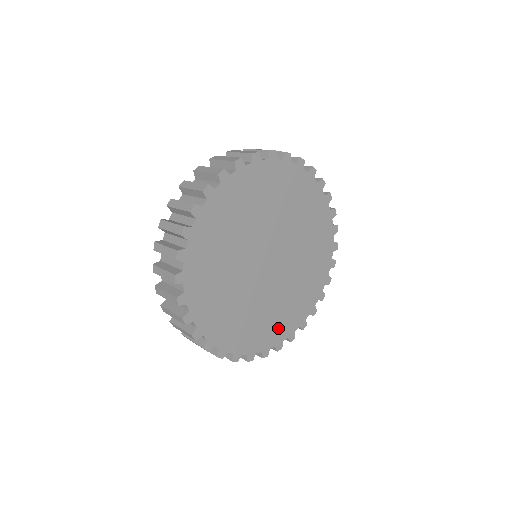
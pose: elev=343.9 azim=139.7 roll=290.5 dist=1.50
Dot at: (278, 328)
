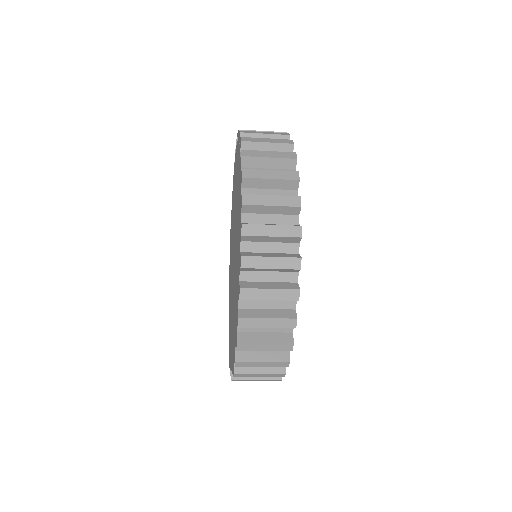
Dot at: occluded
